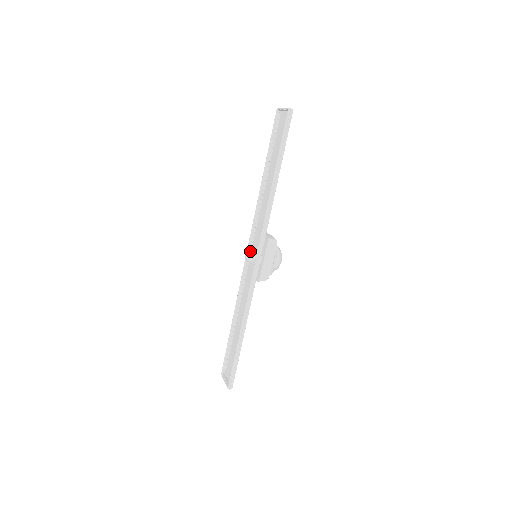
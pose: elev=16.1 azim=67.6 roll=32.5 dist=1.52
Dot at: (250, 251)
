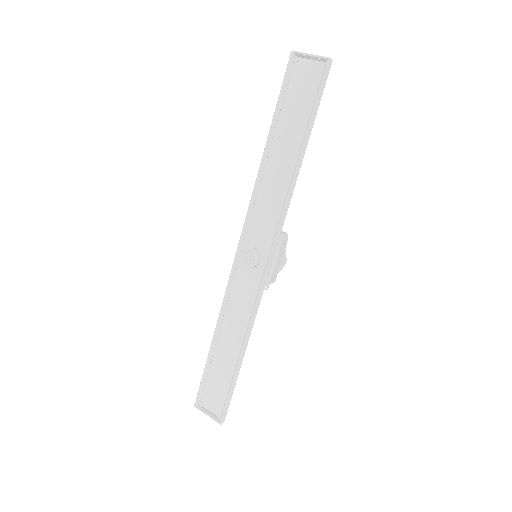
Dot at: (256, 252)
